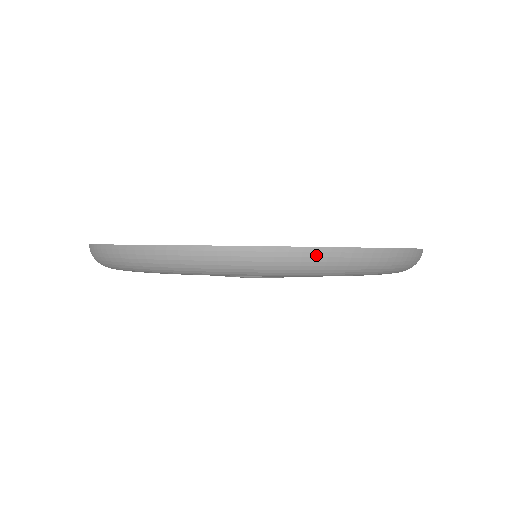
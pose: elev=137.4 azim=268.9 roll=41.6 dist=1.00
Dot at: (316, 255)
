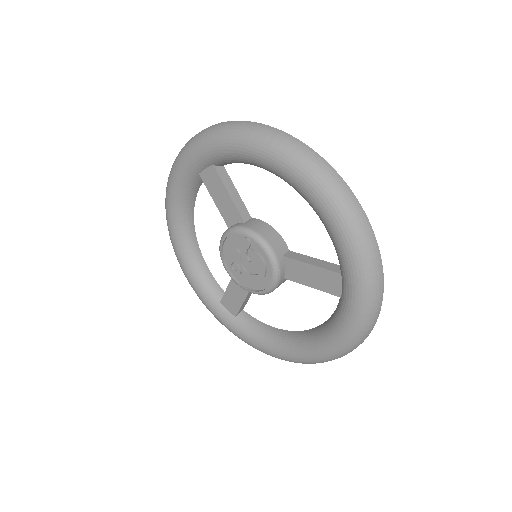
Dot at: (217, 125)
